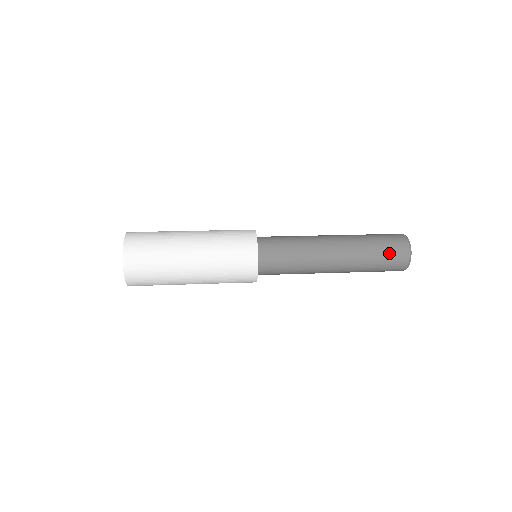
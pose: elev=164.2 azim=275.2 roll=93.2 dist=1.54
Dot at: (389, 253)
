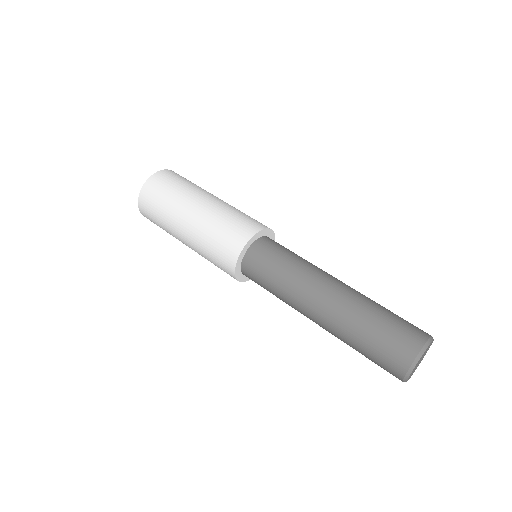
Dot at: (377, 364)
